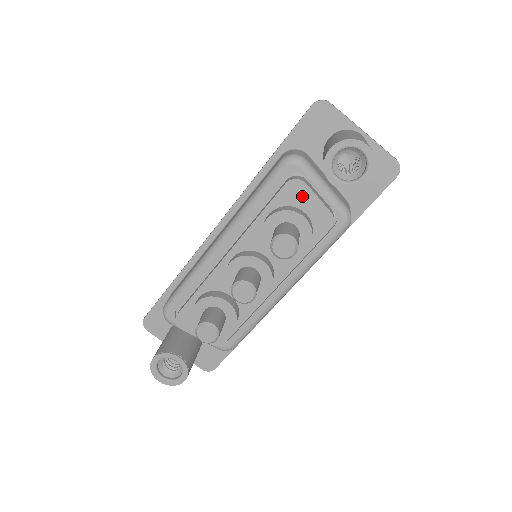
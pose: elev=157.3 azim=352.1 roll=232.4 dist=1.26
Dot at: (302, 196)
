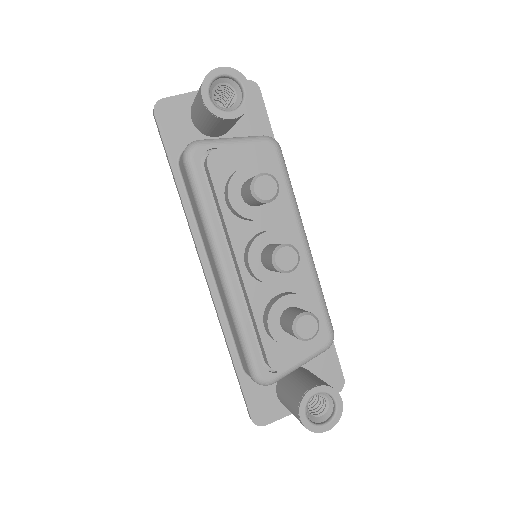
Dot at: (228, 160)
